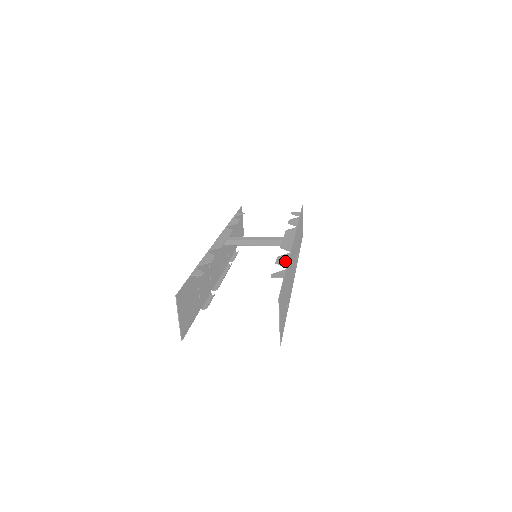
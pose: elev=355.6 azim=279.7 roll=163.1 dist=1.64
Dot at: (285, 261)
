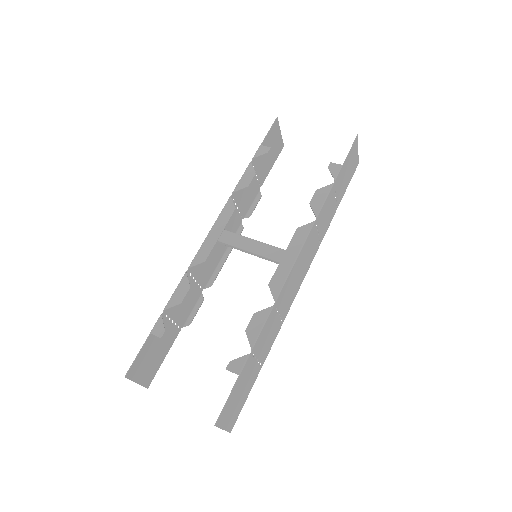
Dot at: (257, 330)
